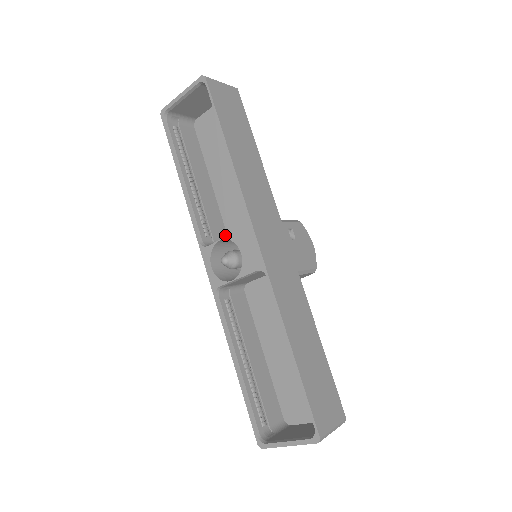
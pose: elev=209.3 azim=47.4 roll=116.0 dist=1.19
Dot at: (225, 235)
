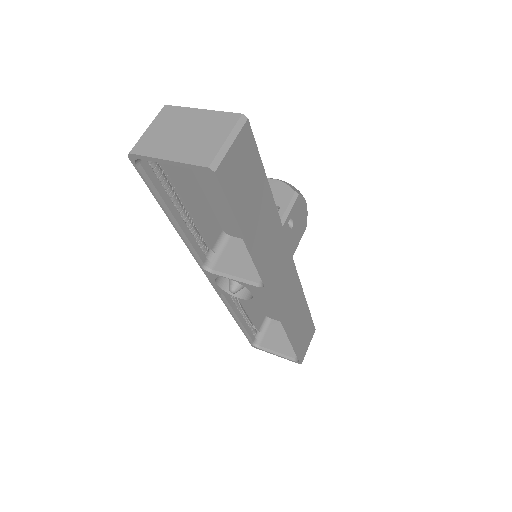
Dot at: (219, 230)
